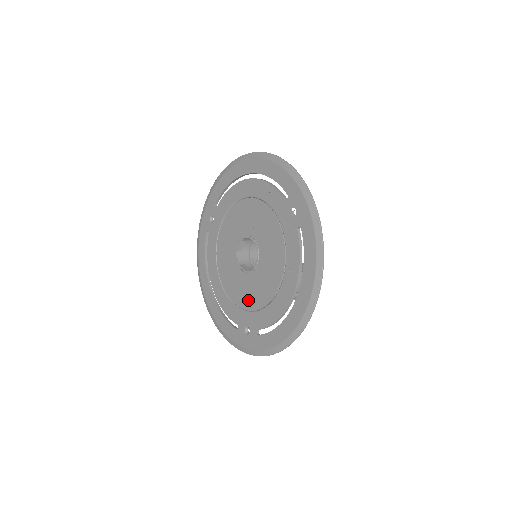
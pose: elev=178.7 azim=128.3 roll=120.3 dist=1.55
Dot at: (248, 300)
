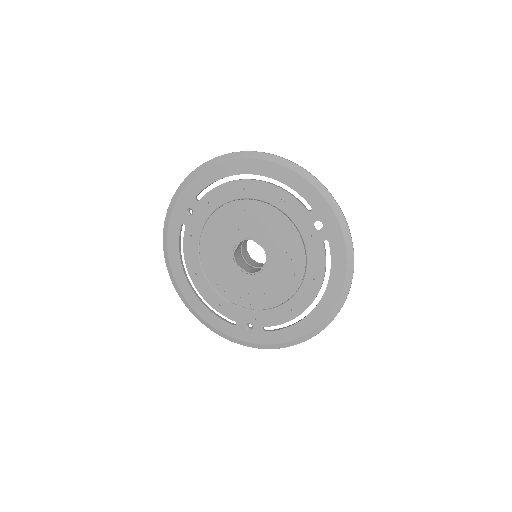
Dot at: (251, 300)
